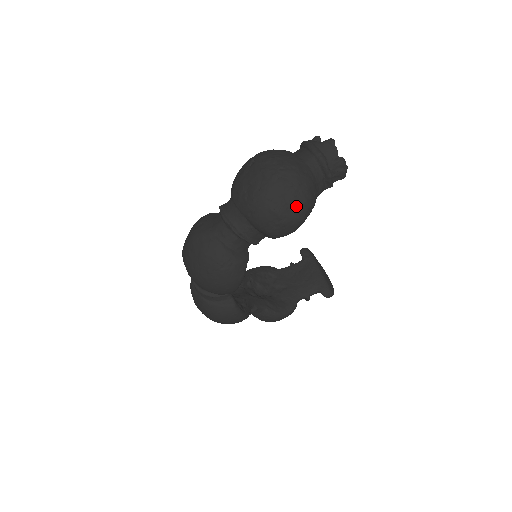
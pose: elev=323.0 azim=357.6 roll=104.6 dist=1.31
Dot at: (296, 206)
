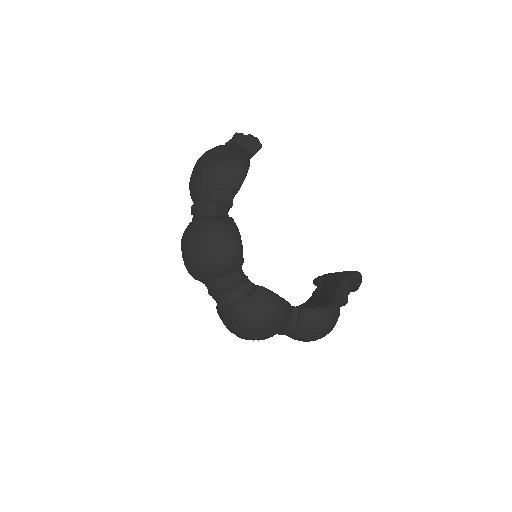
Dot at: (232, 154)
